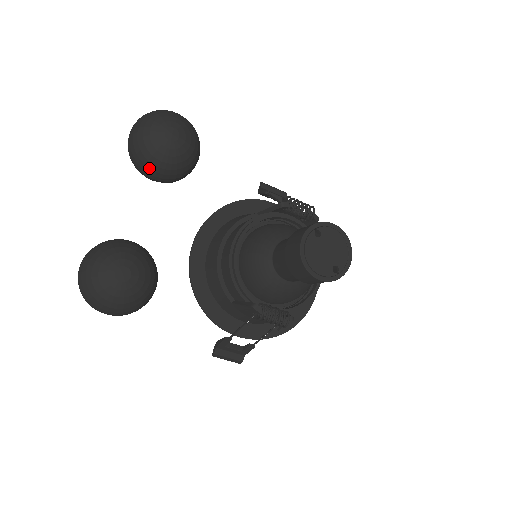
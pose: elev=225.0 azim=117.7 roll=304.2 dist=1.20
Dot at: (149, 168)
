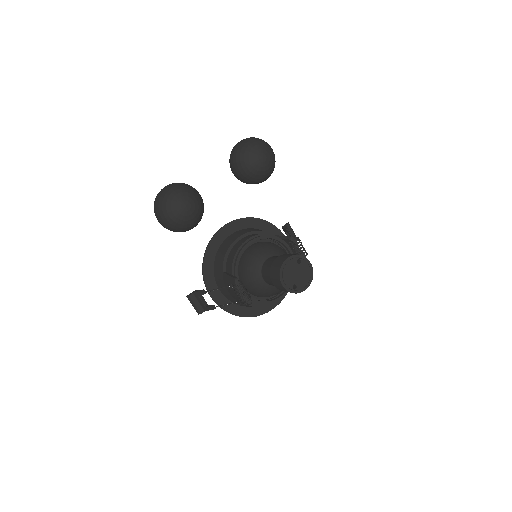
Dot at: (237, 165)
